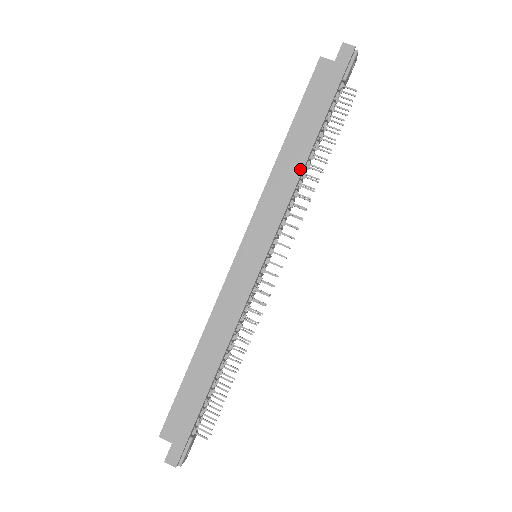
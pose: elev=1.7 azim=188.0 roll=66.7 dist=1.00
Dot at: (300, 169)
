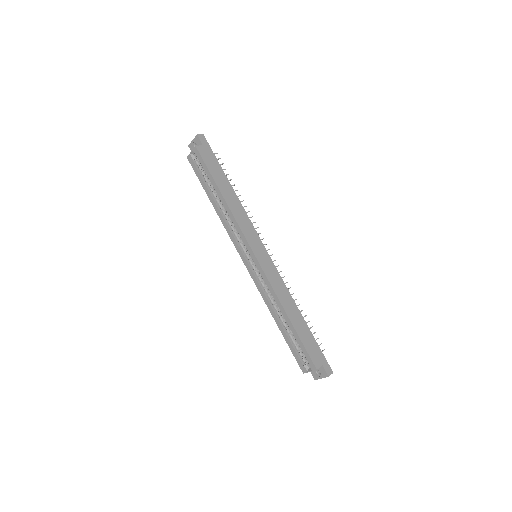
Dot at: (238, 200)
